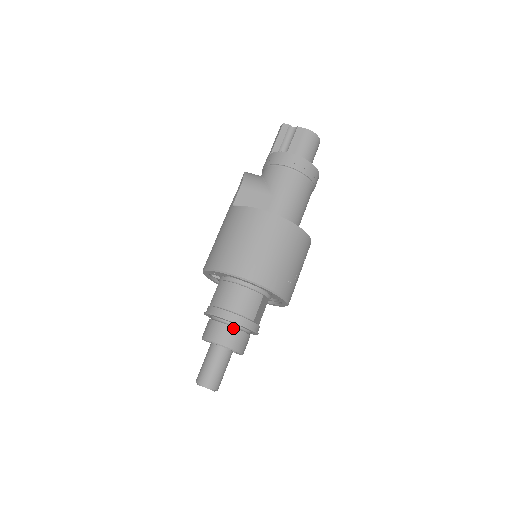
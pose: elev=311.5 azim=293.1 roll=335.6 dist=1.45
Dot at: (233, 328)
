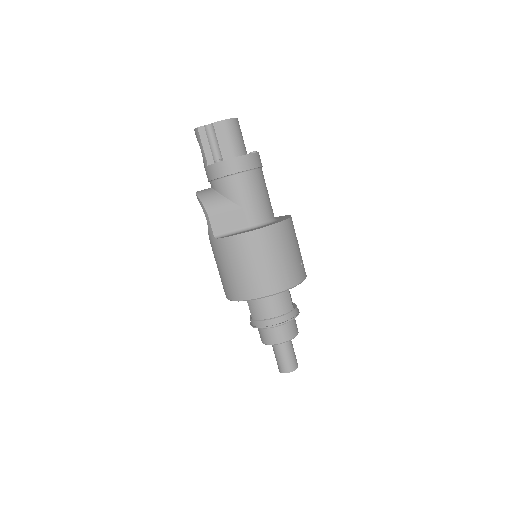
Dot at: (284, 325)
